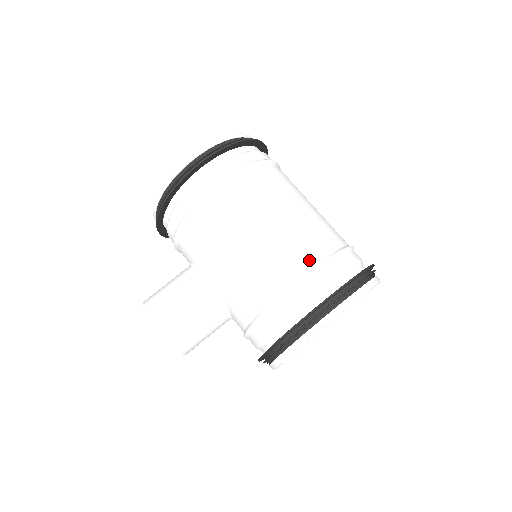
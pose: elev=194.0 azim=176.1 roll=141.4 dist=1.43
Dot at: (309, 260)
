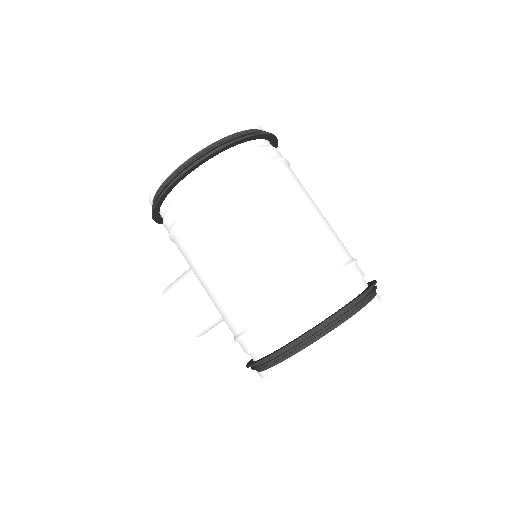
Dot at: (269, 304)
